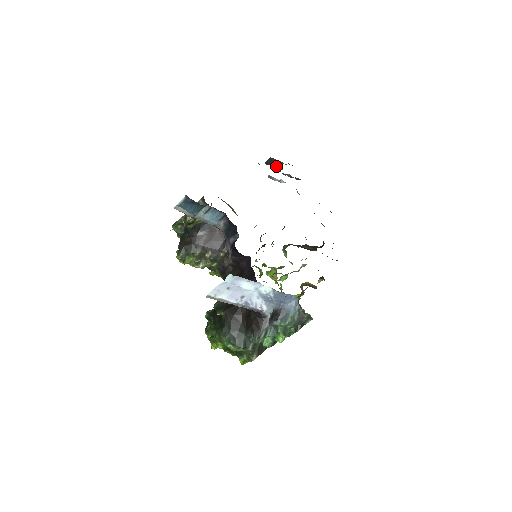
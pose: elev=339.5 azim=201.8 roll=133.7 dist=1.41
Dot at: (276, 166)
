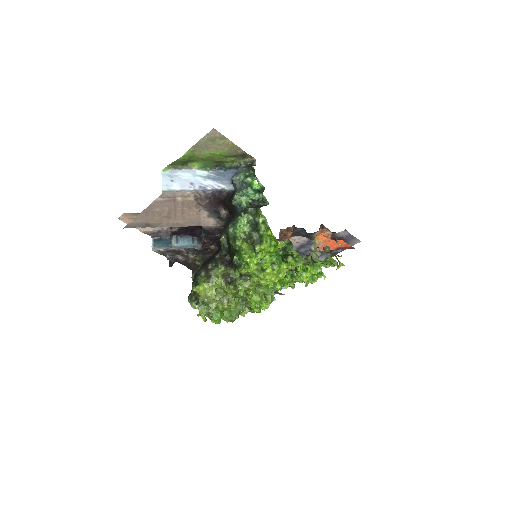
Dot at: (274, 293)
